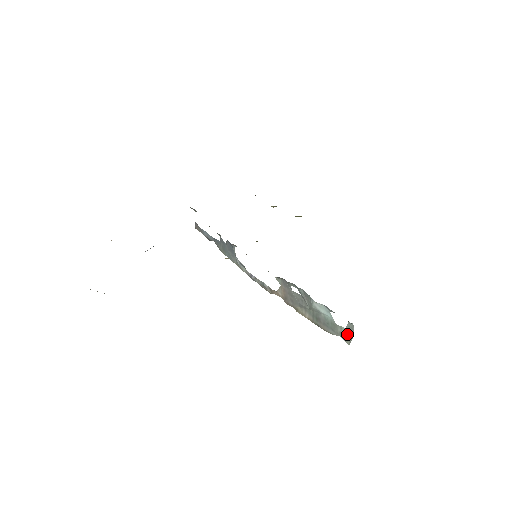
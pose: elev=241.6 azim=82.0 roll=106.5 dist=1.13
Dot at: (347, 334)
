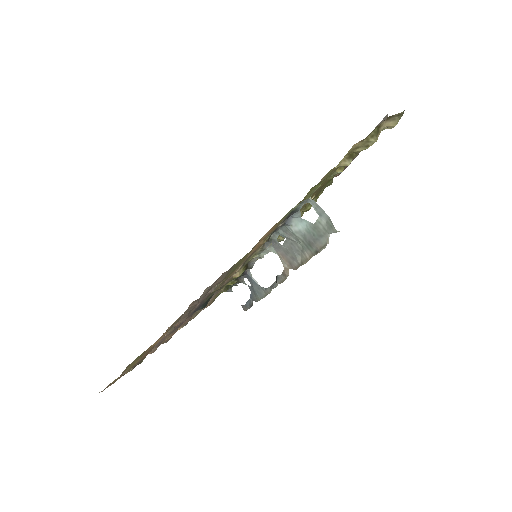
Dot at: (326, 221)
